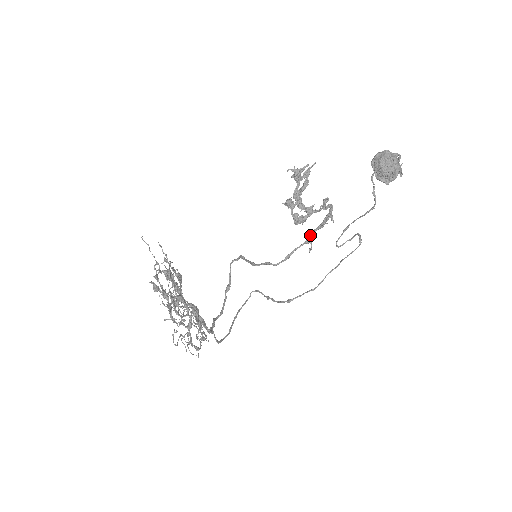
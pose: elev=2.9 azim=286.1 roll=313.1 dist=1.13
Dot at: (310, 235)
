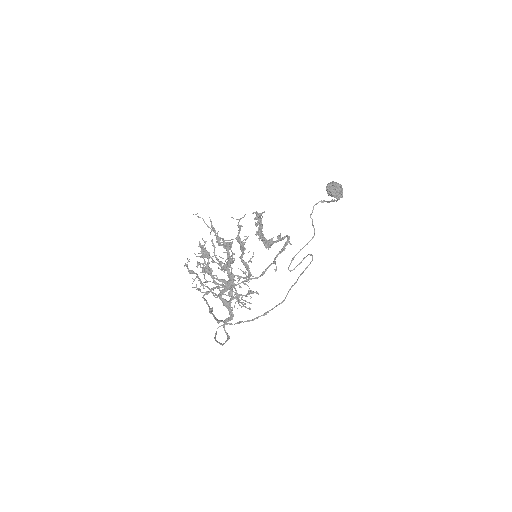
Dot at: (276, 257)
